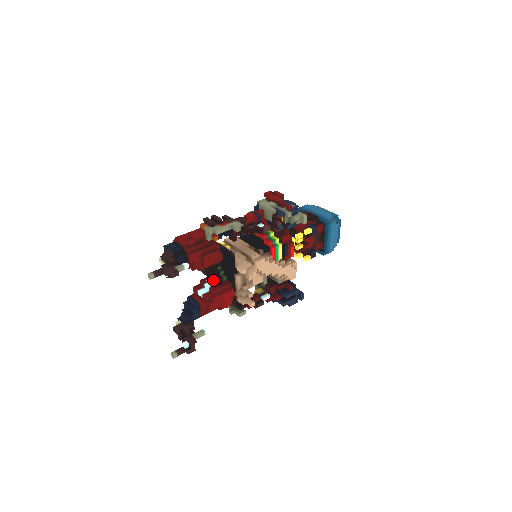
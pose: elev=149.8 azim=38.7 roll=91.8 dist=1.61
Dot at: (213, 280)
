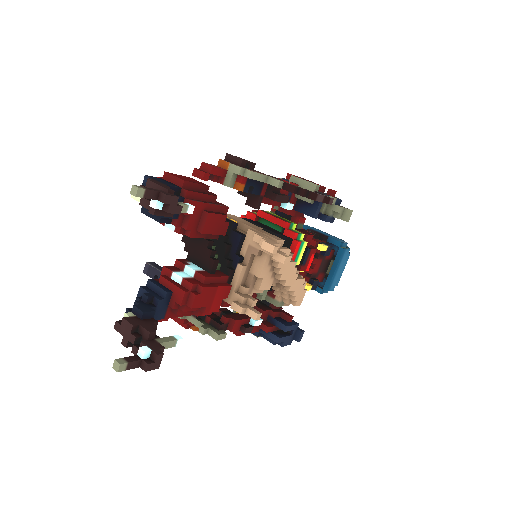
Dot at: (201, 263)
